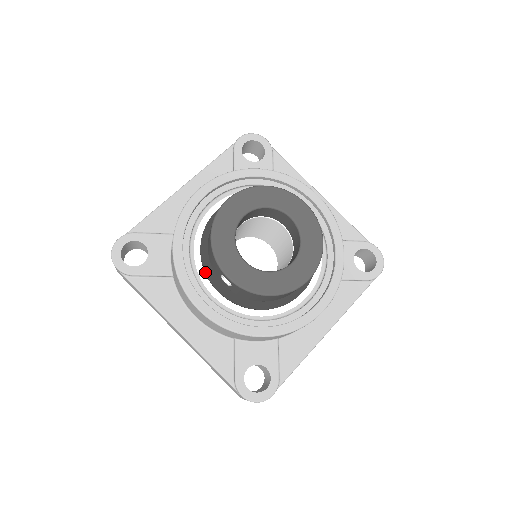
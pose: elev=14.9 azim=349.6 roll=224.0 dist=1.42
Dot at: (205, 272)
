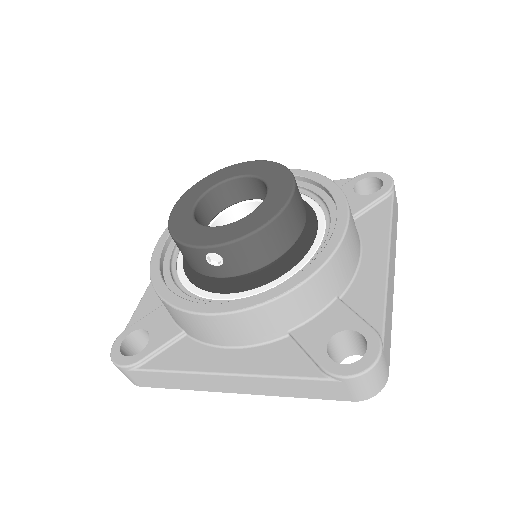
Dot at: (203, 289)
